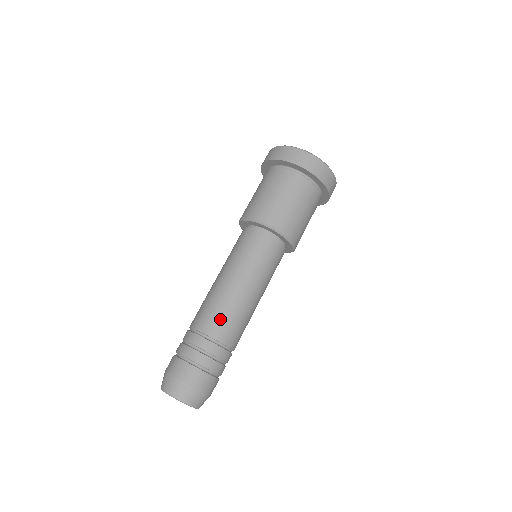
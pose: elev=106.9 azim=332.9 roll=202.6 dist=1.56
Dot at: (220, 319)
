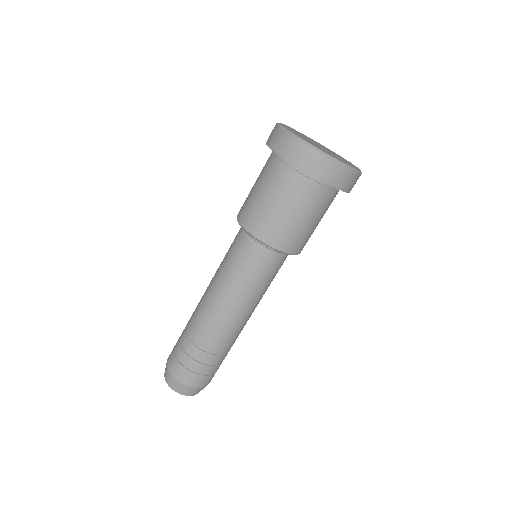
Dot at: (235, 337)
